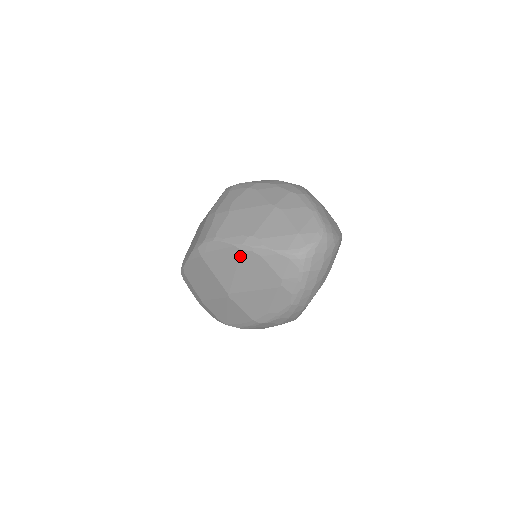
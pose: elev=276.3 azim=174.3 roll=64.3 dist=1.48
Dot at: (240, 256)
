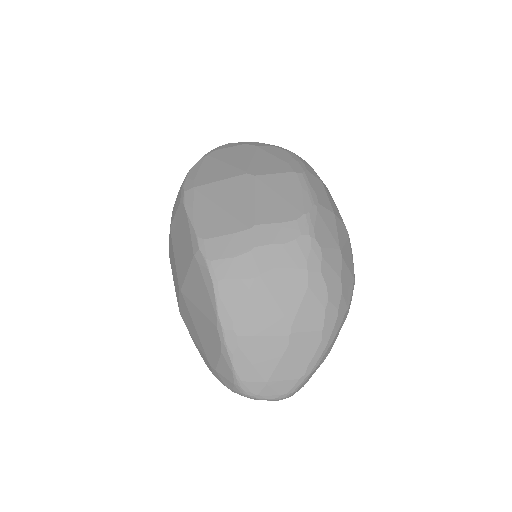
Dot at: (212, 322)
